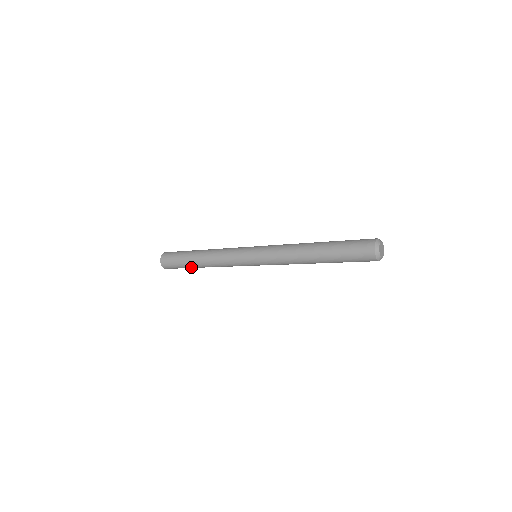
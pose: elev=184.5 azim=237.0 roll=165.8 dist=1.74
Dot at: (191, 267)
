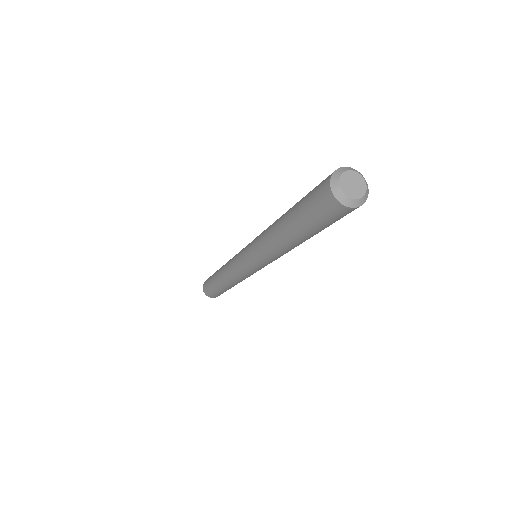
Dot at: (214, 282)
